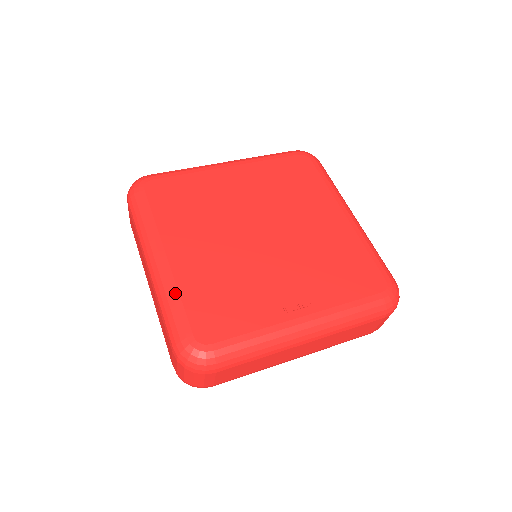
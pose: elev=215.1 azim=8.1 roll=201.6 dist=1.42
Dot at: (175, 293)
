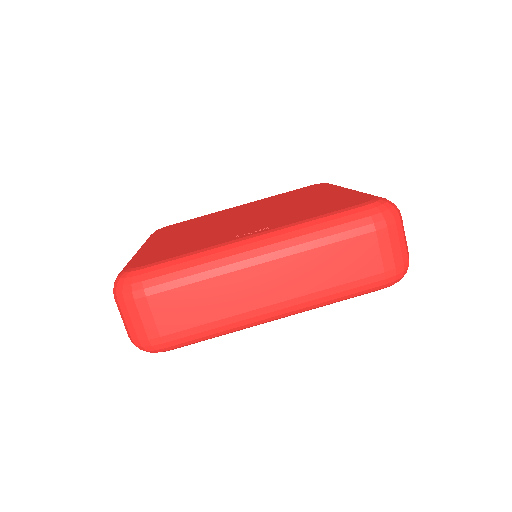
Dot at: (137, 255)
